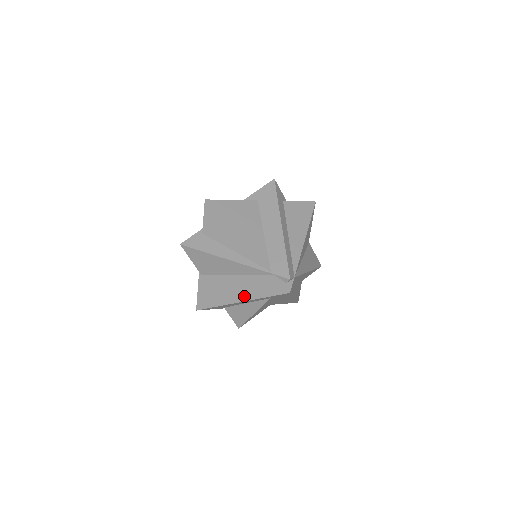
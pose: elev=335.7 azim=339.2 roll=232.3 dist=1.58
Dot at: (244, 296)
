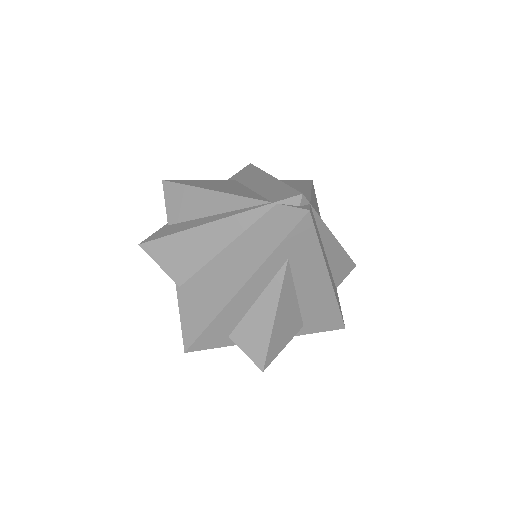
Dot at: (246, 270)
